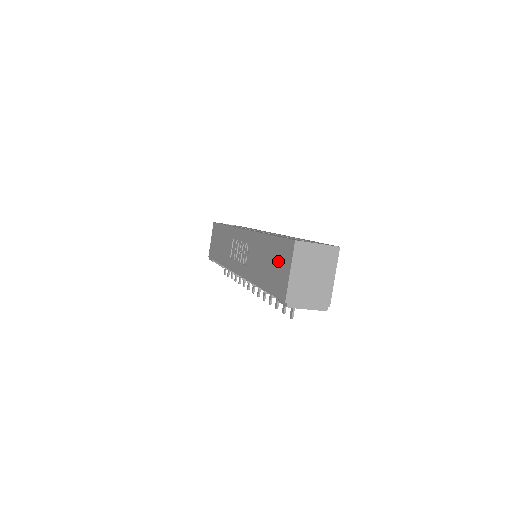
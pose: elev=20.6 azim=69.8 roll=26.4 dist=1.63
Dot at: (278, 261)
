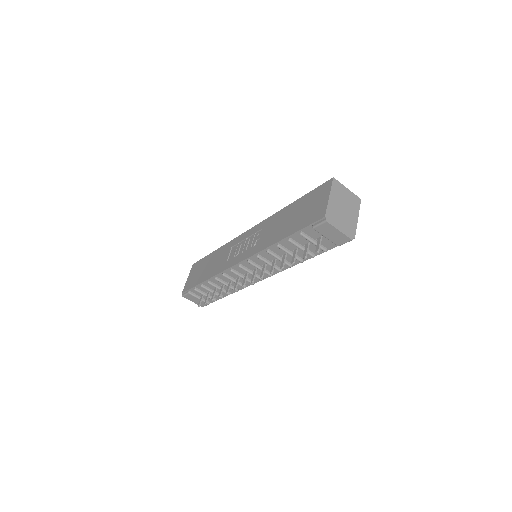
Dot at: (310, 204)
